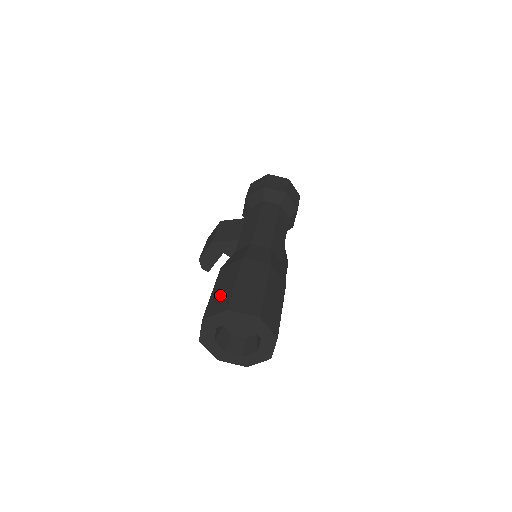
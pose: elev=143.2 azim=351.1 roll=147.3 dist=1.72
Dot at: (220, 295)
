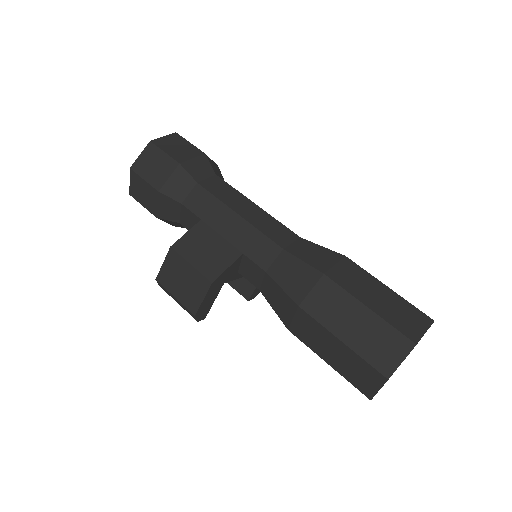
Dot at: (368, 336)
